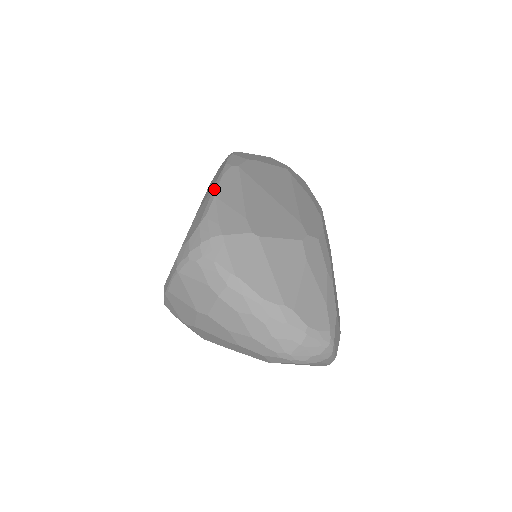
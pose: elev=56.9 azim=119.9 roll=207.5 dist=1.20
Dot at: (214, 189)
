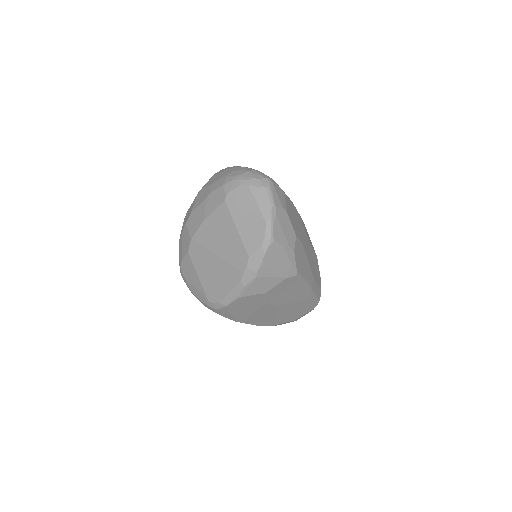
Dot at: occluded
